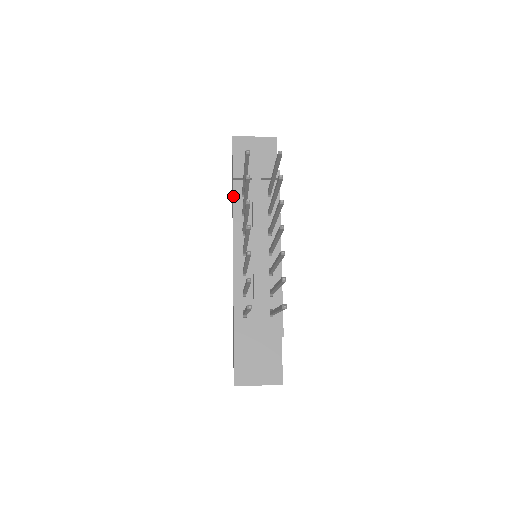
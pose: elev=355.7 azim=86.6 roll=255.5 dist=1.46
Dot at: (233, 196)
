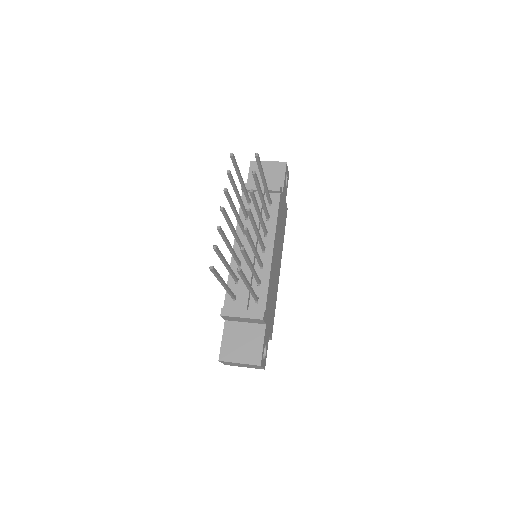
Dot at: occluded
